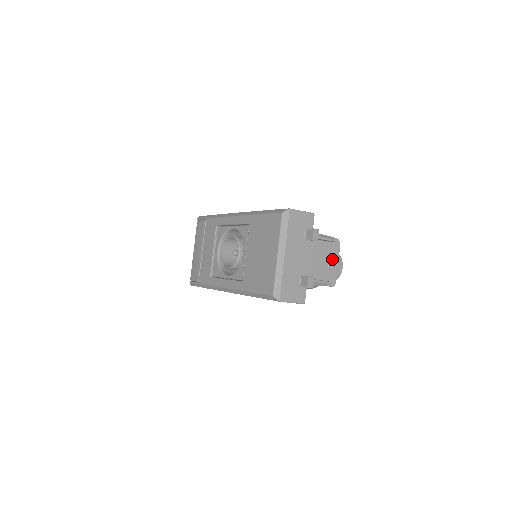
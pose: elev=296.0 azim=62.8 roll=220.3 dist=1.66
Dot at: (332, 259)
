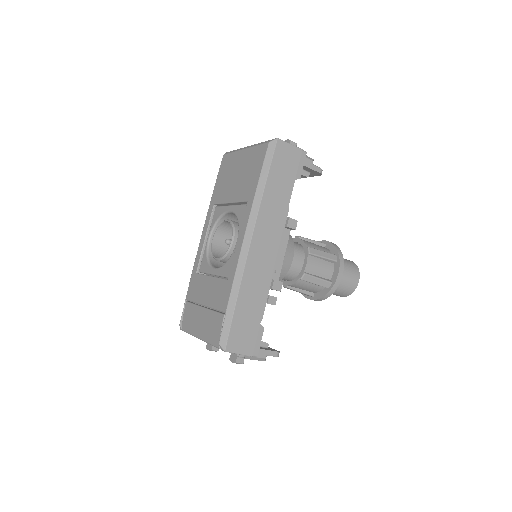
Dot at: occluded
